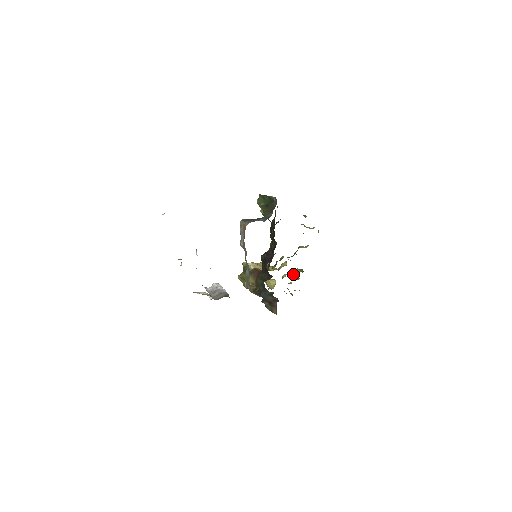
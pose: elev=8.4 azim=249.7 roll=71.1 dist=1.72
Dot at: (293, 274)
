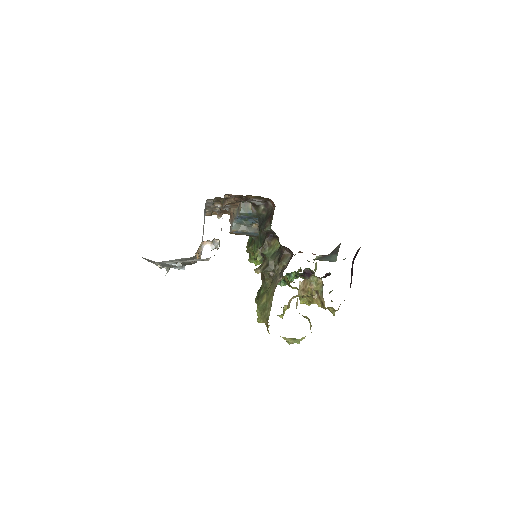
Dot at: occluded
